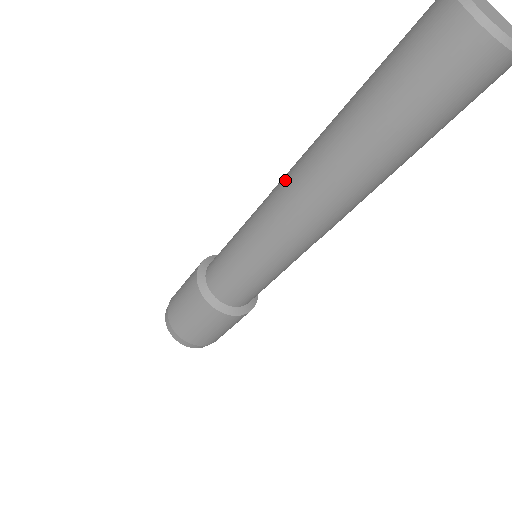
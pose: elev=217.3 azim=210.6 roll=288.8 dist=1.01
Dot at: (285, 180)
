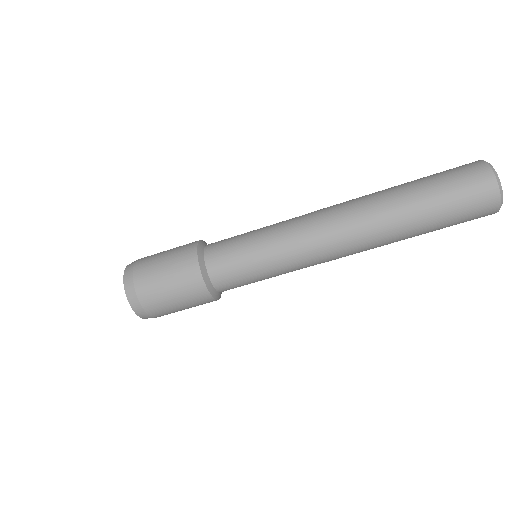
Dot at: (330, 208)
